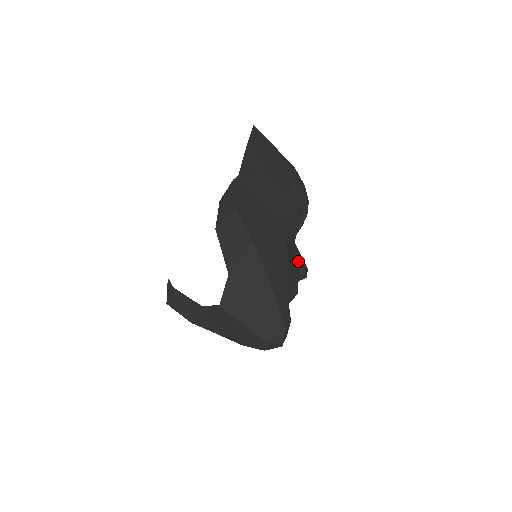
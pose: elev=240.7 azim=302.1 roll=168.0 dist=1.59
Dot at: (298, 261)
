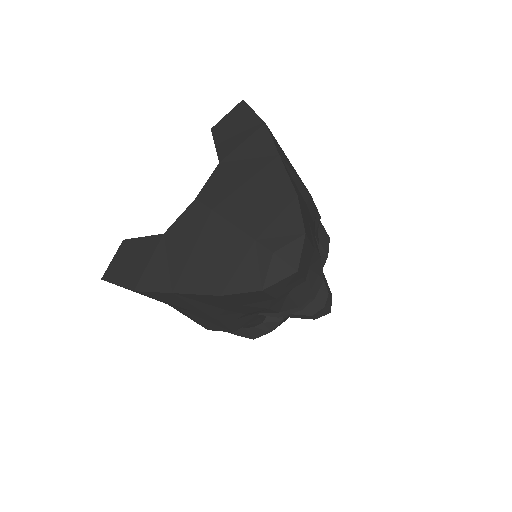
Dot at: occluded
